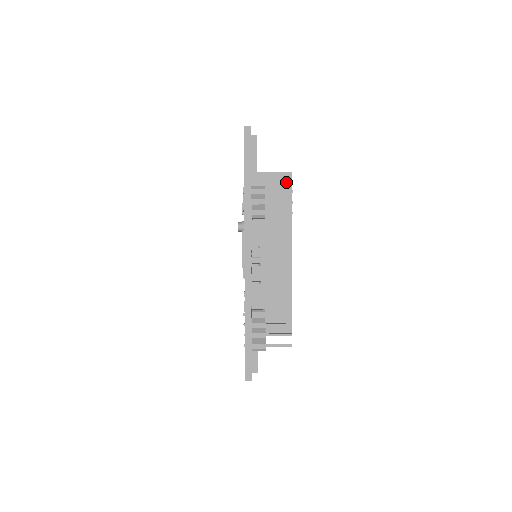
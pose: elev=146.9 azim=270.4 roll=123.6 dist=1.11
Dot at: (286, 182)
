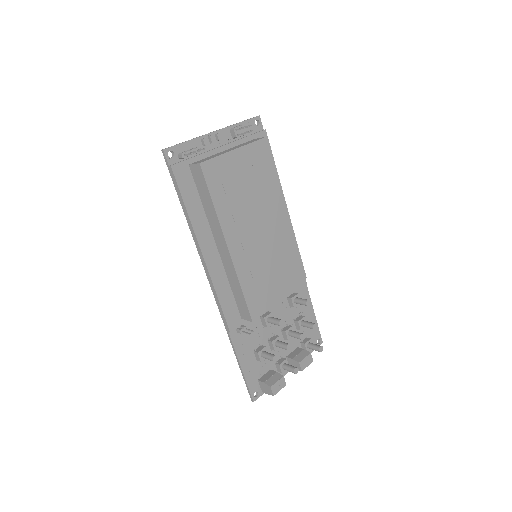
Dot at: (261, 138)
